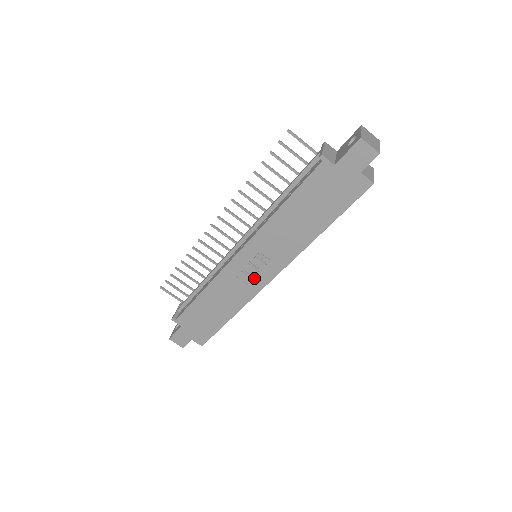
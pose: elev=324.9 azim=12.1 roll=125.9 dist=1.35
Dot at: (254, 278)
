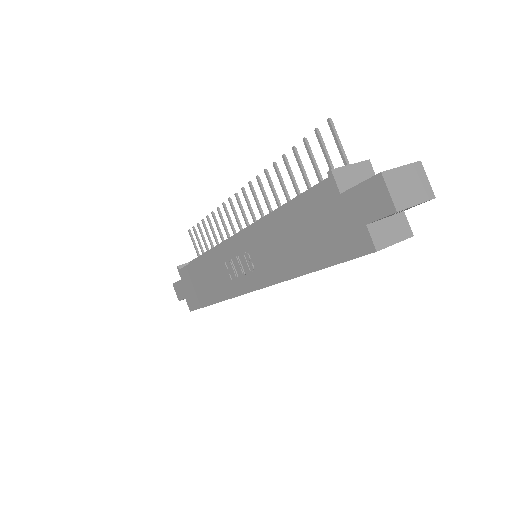
Dot at: (238, 277)
